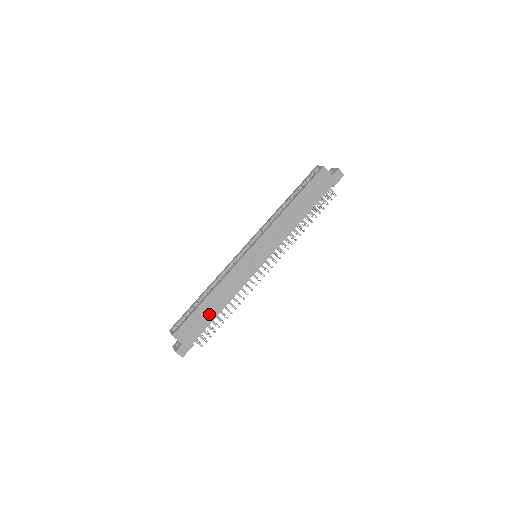
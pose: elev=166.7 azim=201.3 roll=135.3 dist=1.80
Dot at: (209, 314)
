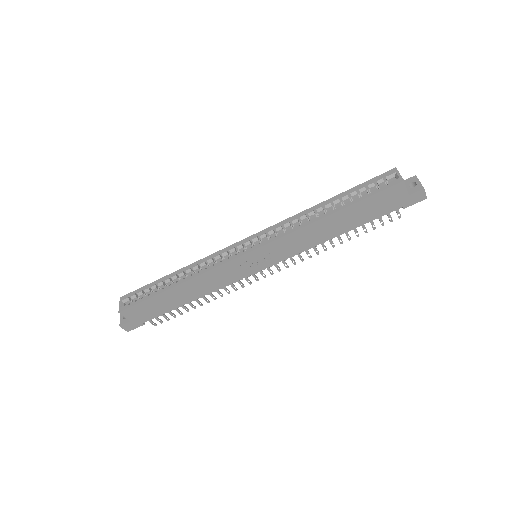
Dot at: (171, 302)
